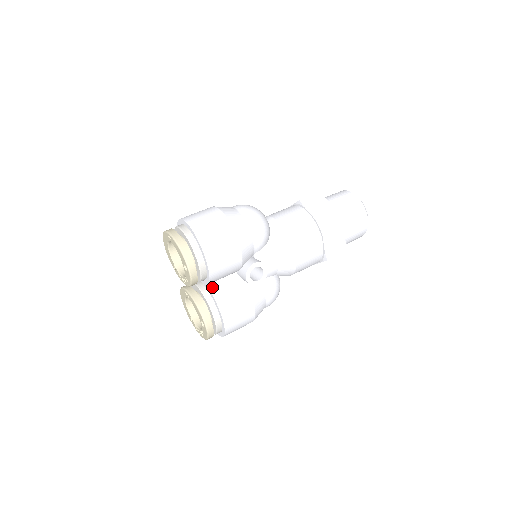
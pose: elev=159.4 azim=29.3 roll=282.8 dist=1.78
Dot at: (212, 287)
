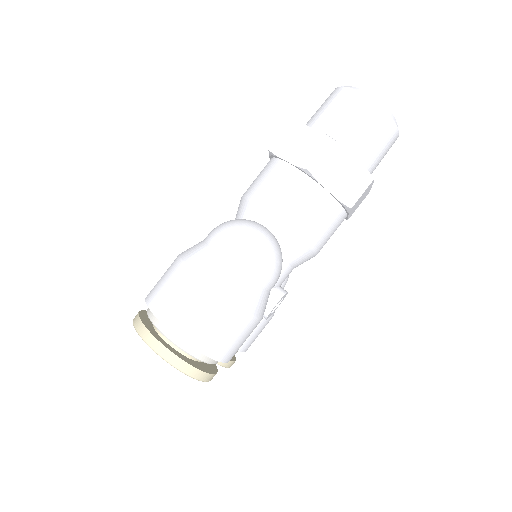
Dot at: occluded
